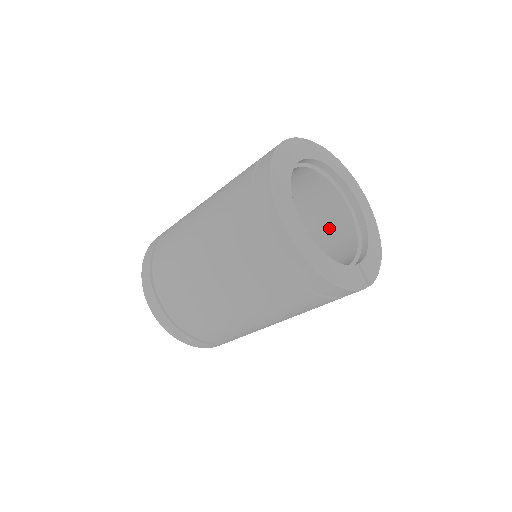
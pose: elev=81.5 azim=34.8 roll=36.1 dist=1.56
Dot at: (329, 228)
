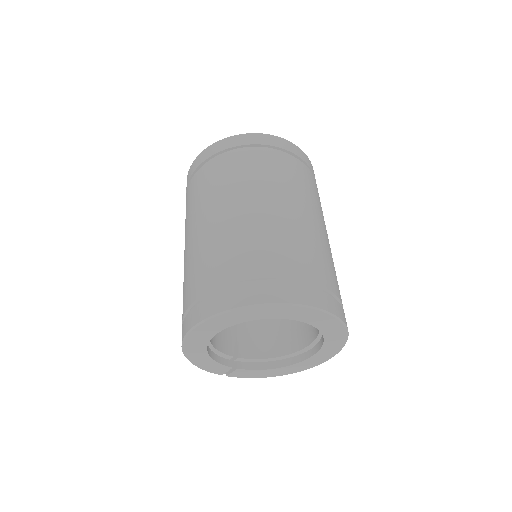
Dot at: (297, 323)
